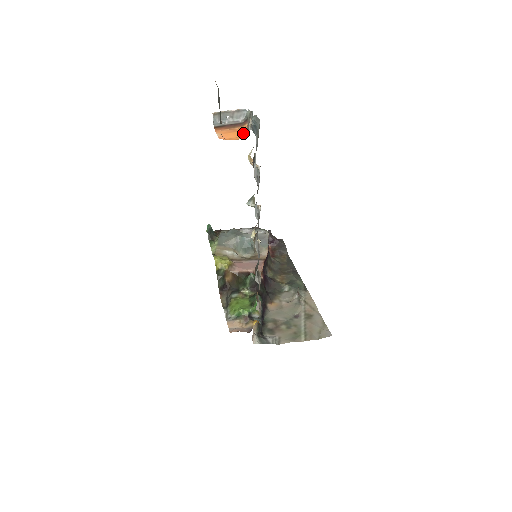
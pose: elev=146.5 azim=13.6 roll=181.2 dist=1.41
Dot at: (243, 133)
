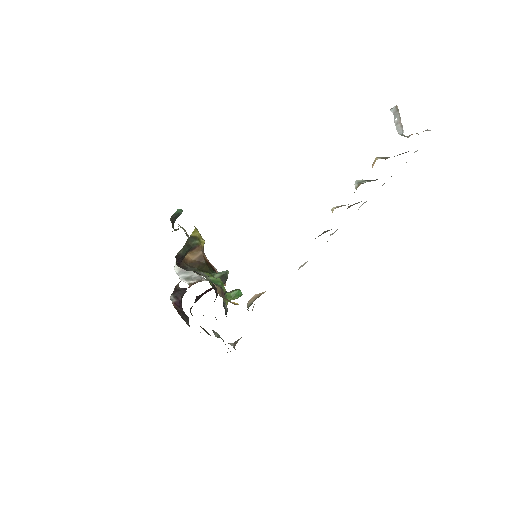
Dot at: occluded
